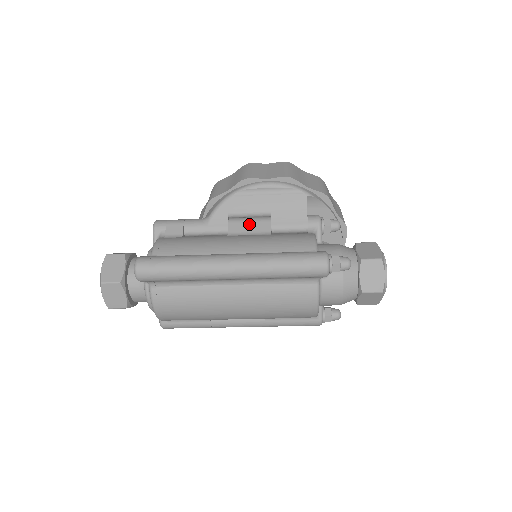
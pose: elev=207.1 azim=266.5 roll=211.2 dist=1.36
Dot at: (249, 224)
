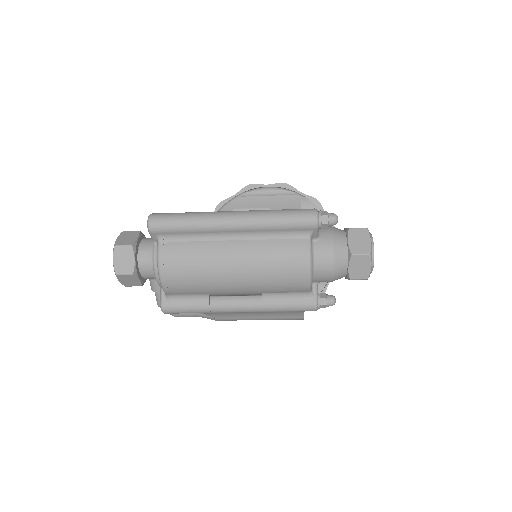
Dot at: occluded
